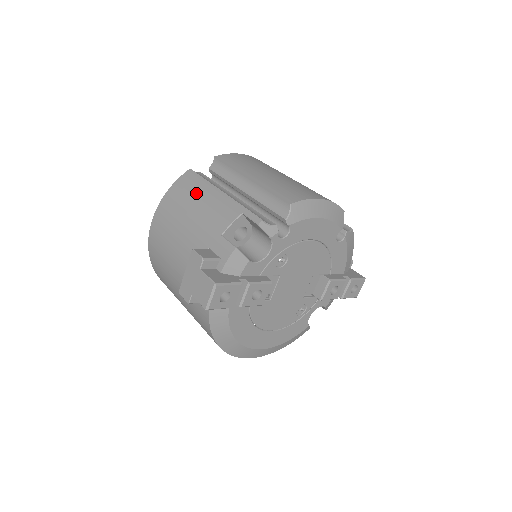
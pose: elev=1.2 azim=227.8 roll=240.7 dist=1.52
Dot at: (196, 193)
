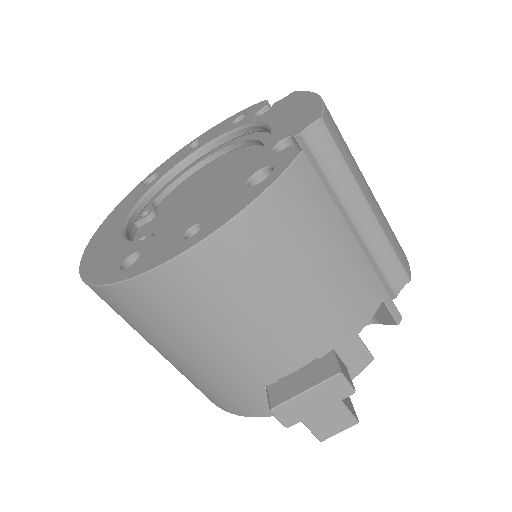
Dot at: (323, 233)
